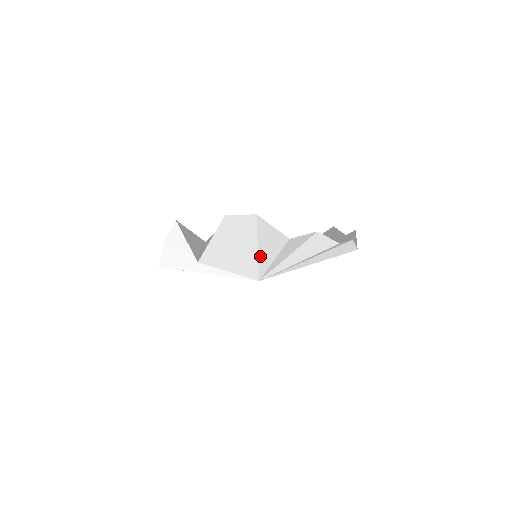
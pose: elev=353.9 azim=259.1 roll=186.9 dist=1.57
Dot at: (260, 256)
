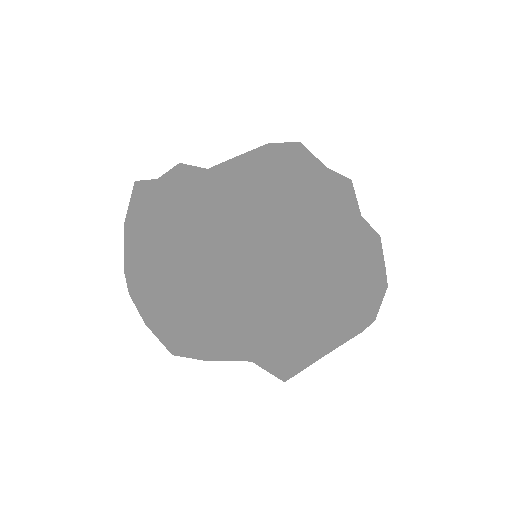
Dot at: (298, 294)
